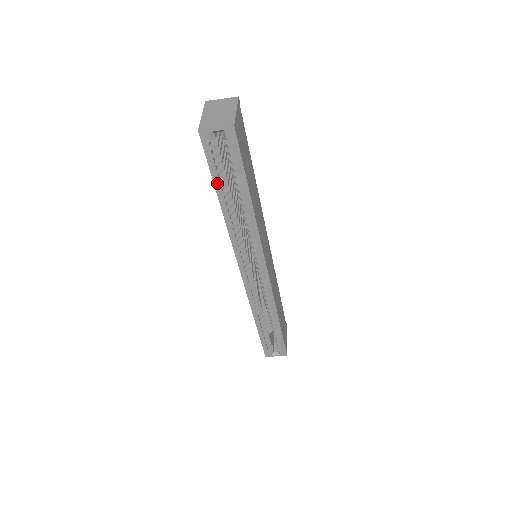
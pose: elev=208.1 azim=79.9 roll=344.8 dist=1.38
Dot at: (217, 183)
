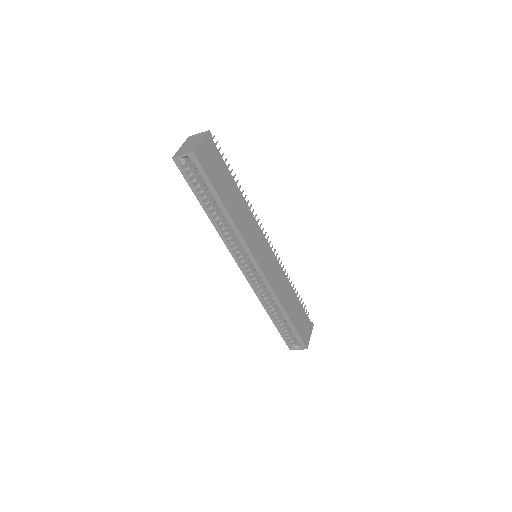
Dot at: (198, 196)
